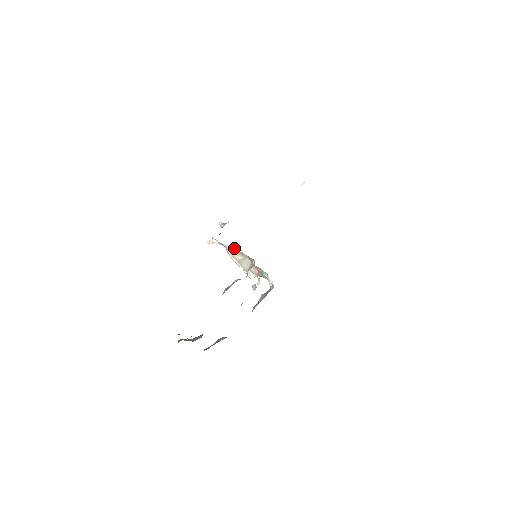
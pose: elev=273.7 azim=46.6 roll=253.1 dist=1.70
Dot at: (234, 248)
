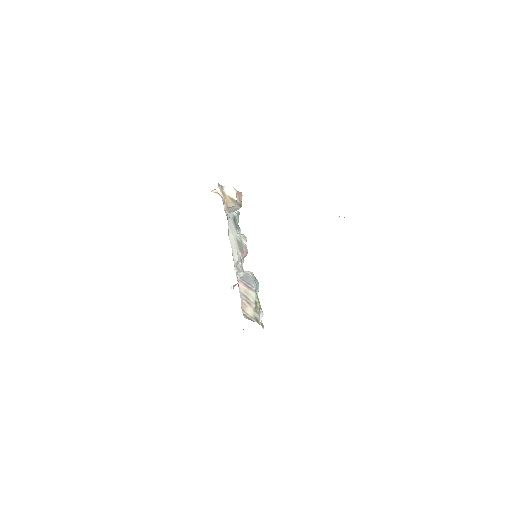
Dot at: (231, 193)
